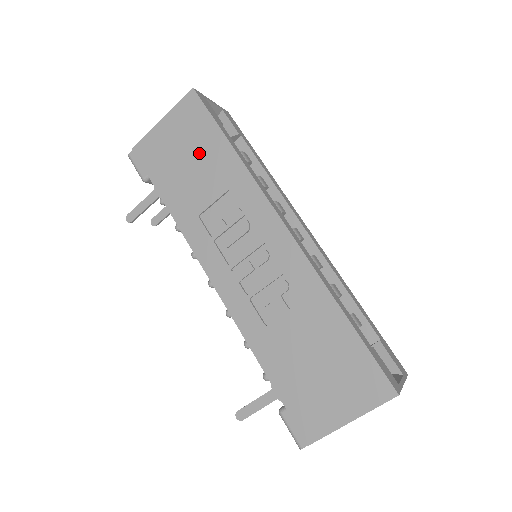
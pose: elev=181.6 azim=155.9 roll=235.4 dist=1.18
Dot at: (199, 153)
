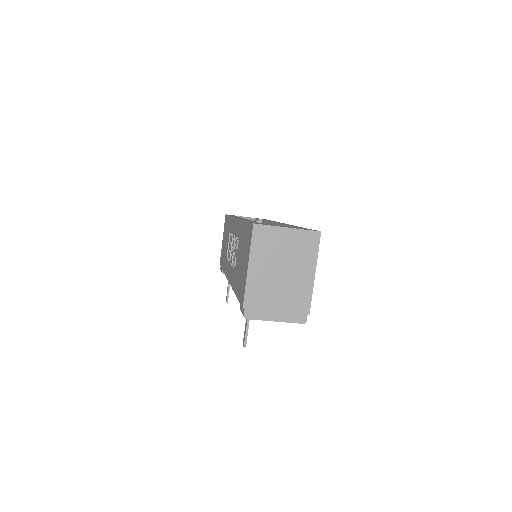
Dot at: (226, 234)
